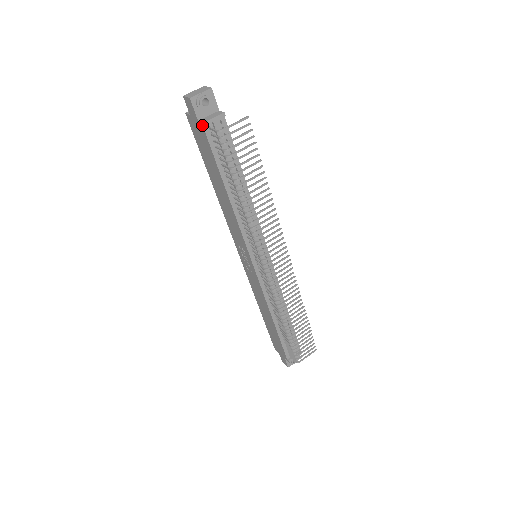
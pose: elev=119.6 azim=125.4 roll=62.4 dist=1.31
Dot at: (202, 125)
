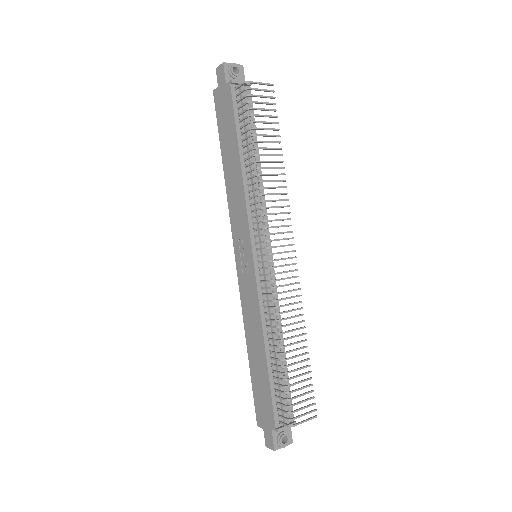
Dot at: (230, 84)
